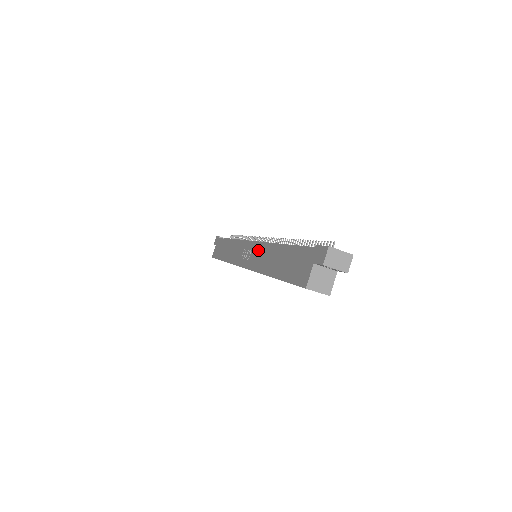
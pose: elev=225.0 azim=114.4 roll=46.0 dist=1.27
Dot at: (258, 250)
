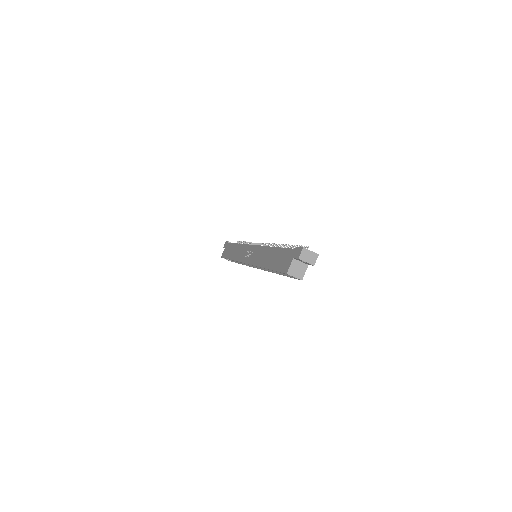
Dot at: (258, 251)
